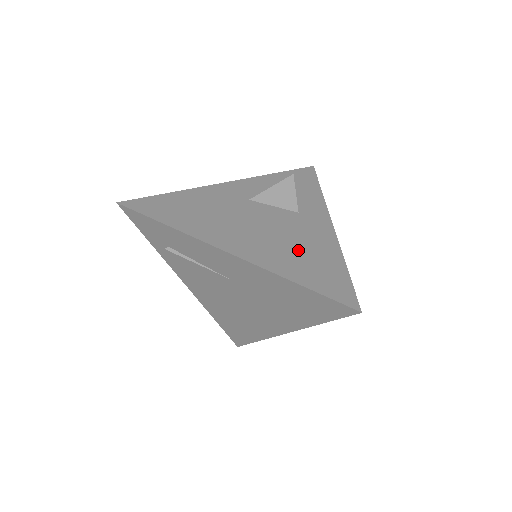
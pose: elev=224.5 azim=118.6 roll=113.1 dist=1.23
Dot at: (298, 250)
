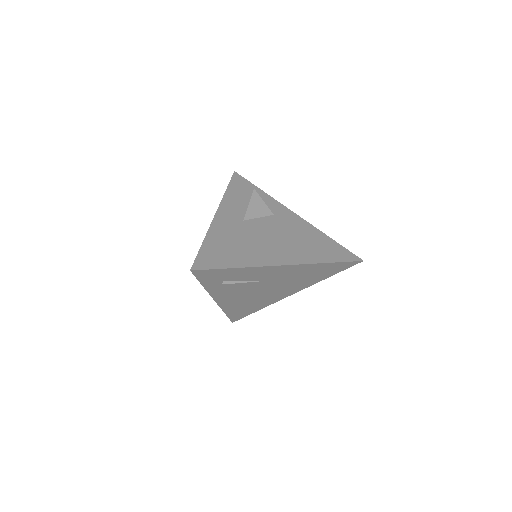
Dot at: (305, 242)
